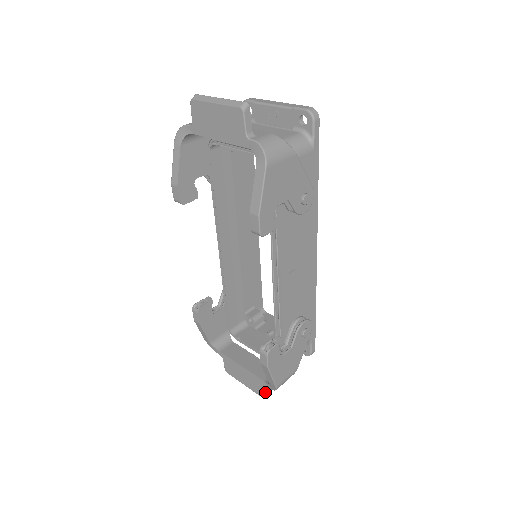
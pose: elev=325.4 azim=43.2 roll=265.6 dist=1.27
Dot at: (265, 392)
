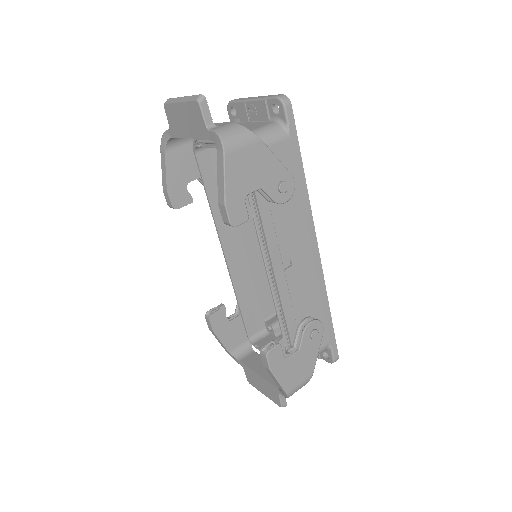
Dot at: (283, 401)
